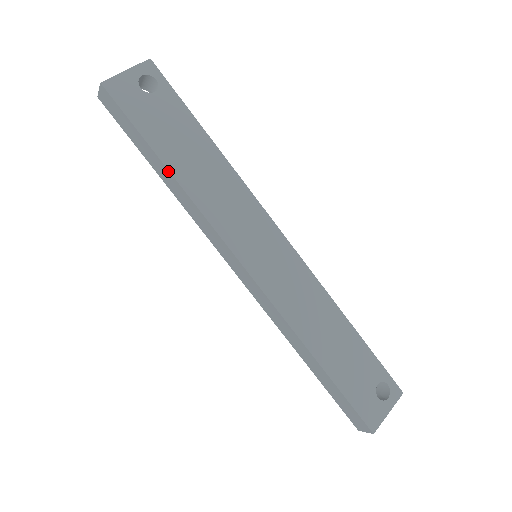
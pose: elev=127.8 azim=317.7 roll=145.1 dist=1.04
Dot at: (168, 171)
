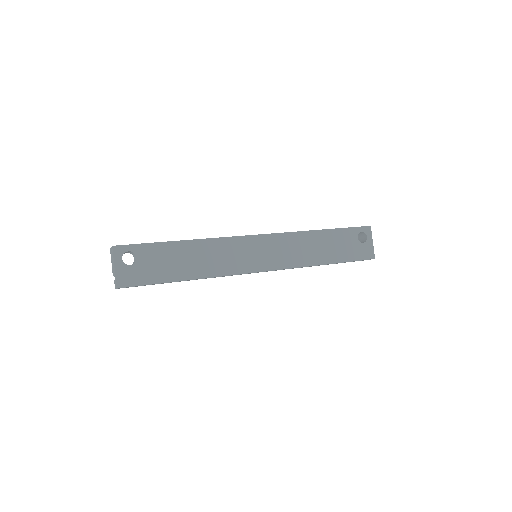
Dot at: occluded
